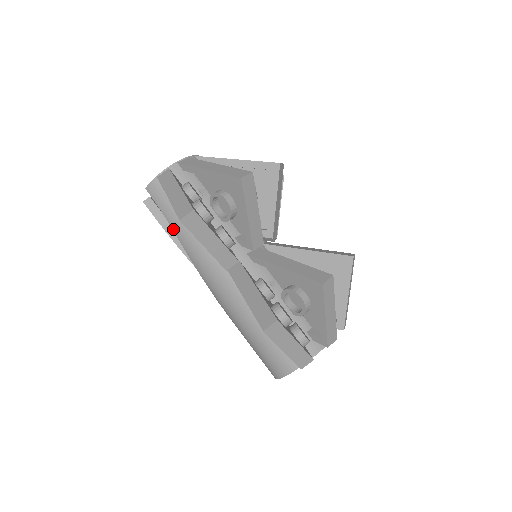
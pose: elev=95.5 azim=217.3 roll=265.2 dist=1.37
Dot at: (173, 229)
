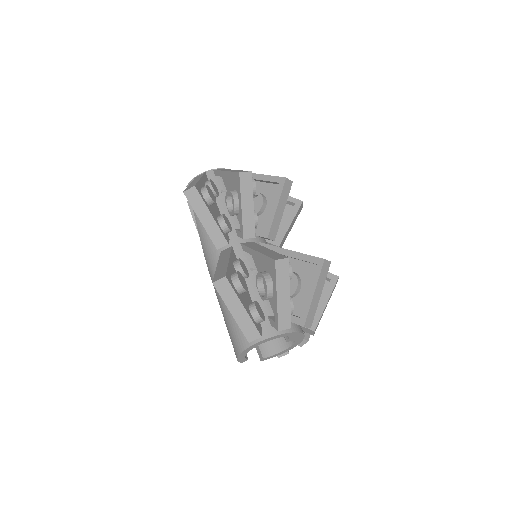
Dot at: (195, 218)
